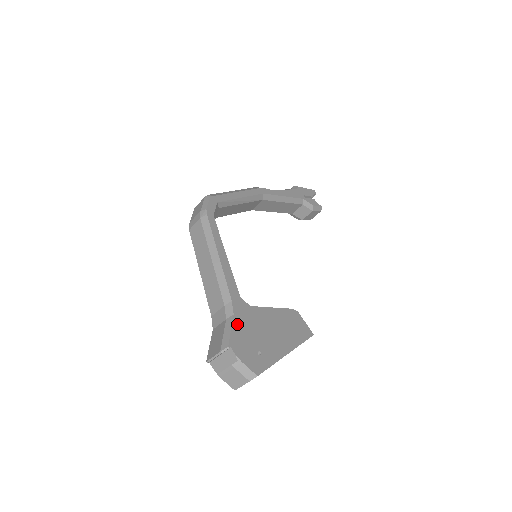
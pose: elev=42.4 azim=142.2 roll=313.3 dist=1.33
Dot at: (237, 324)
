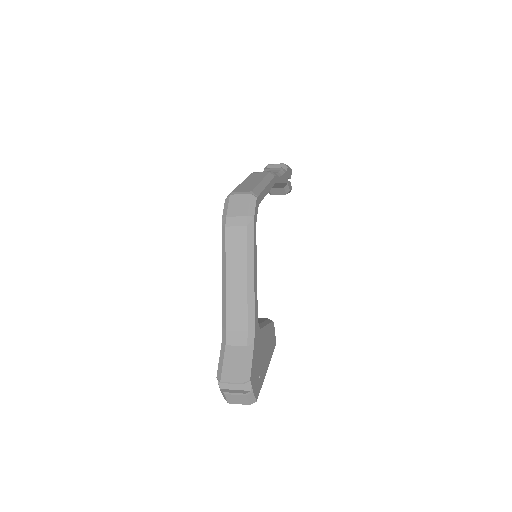
Dot at: (255, 353)
